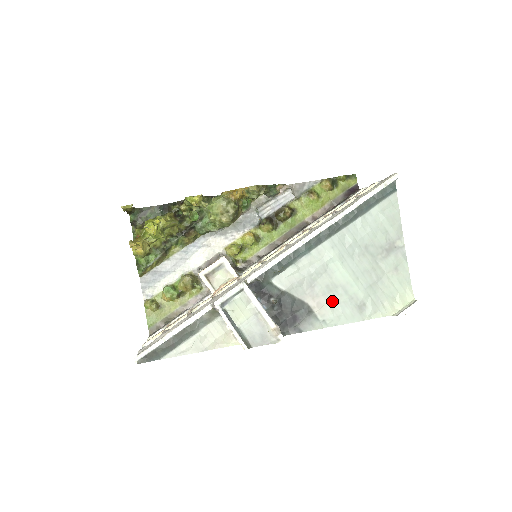
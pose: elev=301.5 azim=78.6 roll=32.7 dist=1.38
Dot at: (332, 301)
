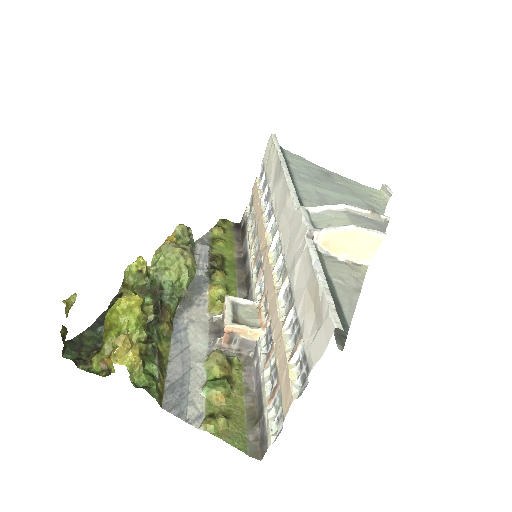
Dot at: occluded
